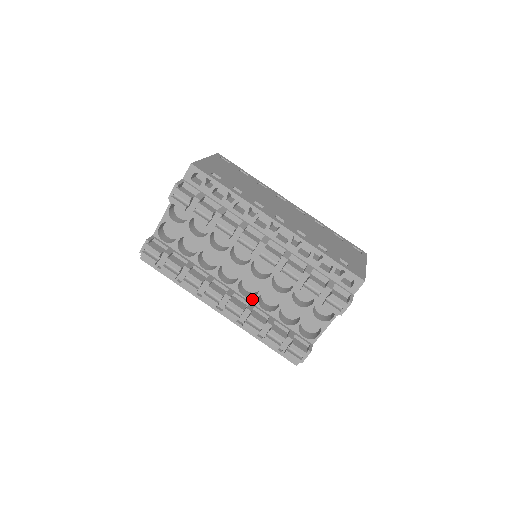
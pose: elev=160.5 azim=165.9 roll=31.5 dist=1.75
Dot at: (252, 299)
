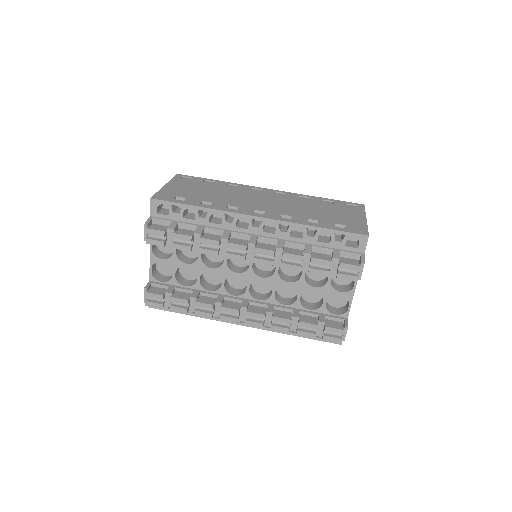
Dot at: (269, 300)
